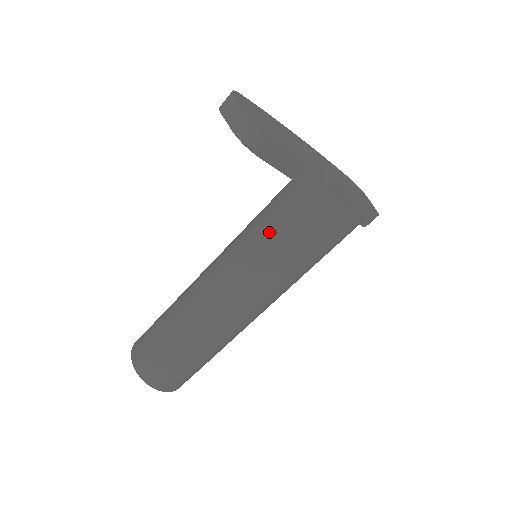
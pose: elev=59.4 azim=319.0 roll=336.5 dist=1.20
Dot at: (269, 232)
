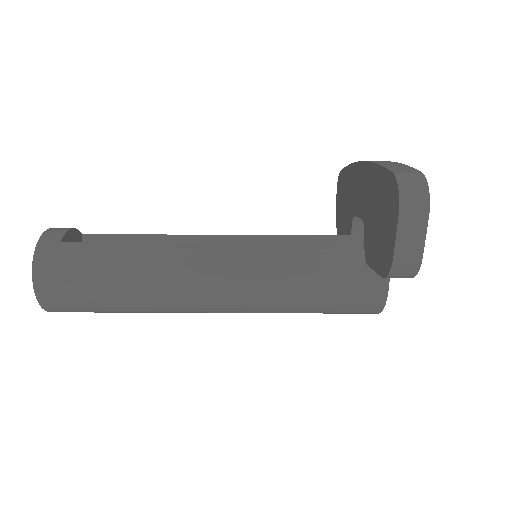
Dot at: (309, 295)
